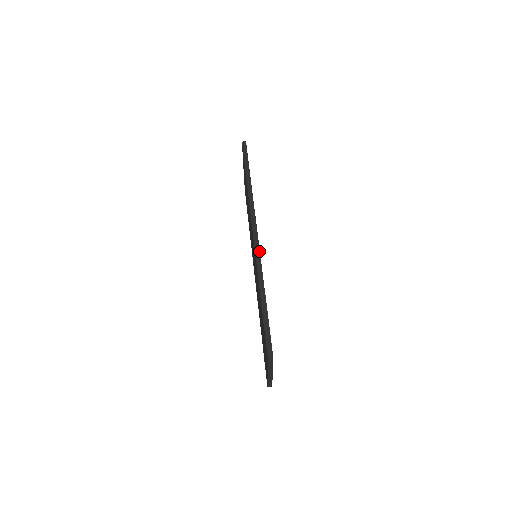
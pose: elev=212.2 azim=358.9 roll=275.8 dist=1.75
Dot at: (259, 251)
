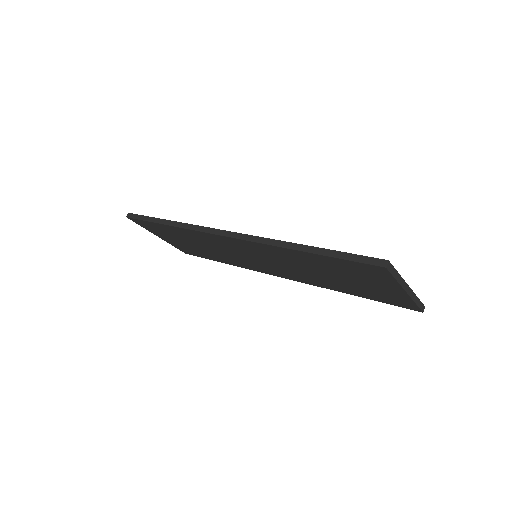
Dot at: (248, 235)
